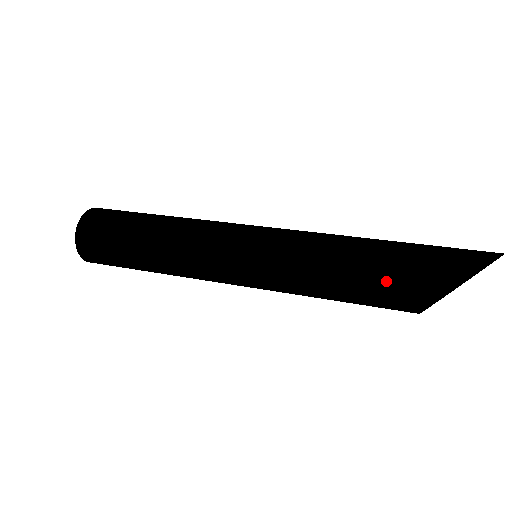
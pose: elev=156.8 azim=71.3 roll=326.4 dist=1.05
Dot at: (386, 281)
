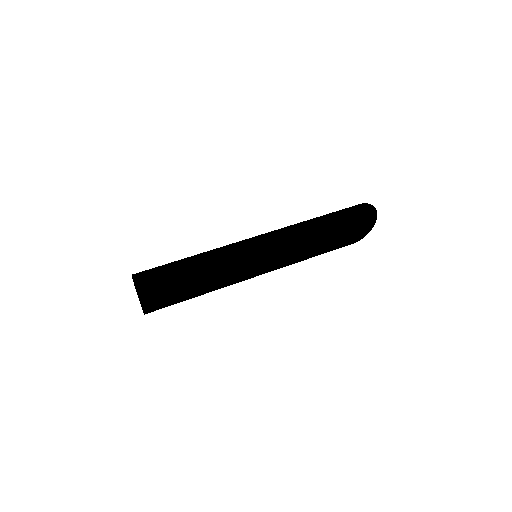
Dot at: occluded
